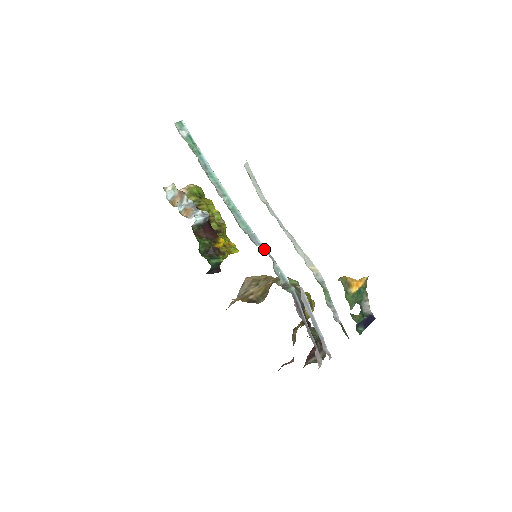
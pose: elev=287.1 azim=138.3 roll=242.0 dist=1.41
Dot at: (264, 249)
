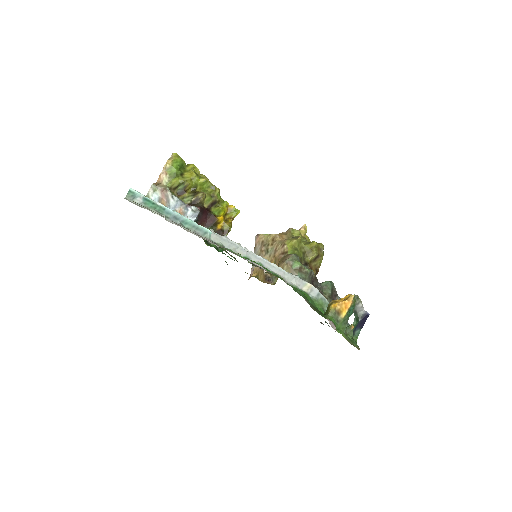
Dot at: occluded
